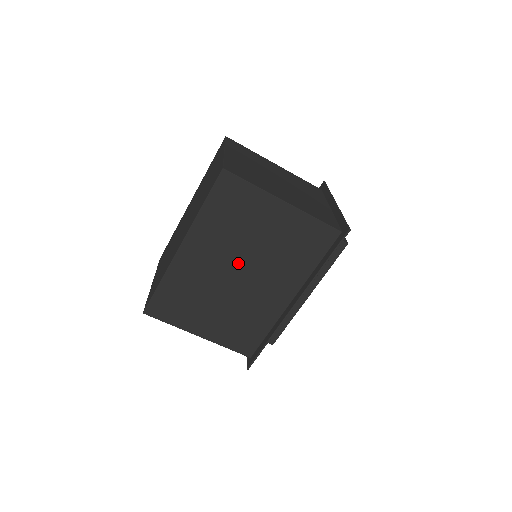
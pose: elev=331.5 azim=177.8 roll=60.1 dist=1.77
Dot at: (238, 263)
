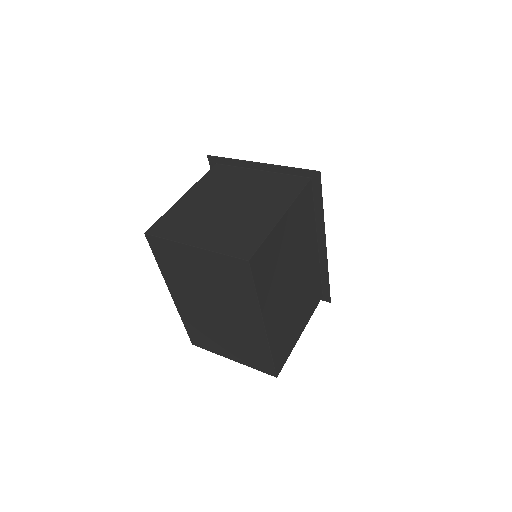
Dot at: (289, 279)
